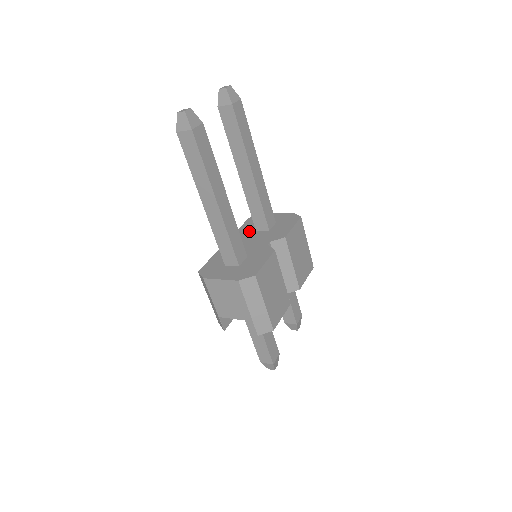
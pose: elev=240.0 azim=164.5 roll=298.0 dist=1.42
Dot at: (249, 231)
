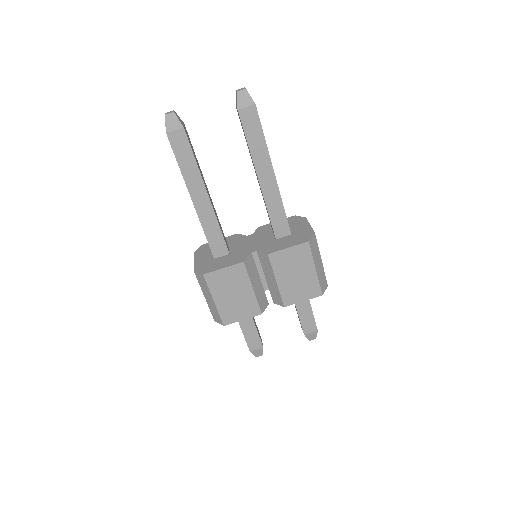
Dot at: (270, 230)
